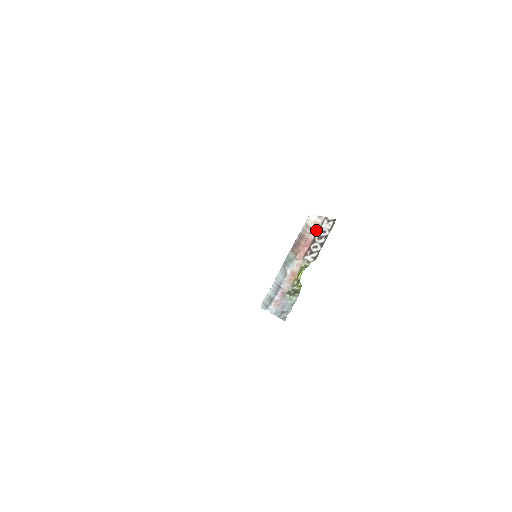
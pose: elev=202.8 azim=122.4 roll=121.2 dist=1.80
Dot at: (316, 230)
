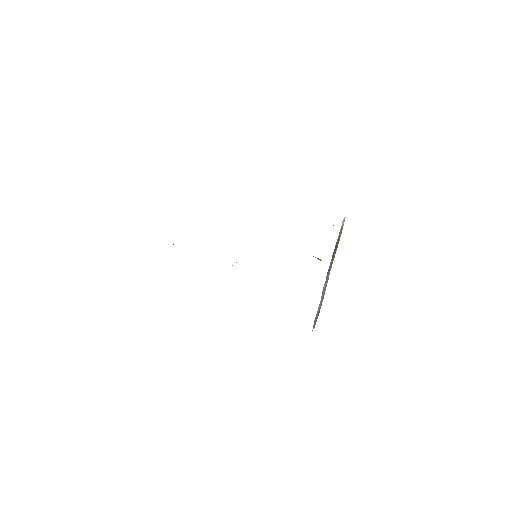
Dot at: occluded
